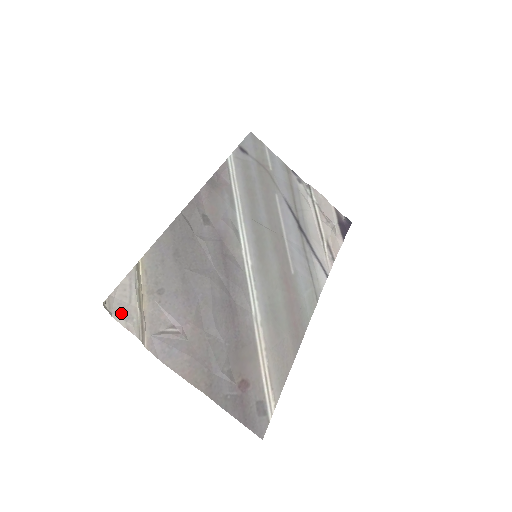
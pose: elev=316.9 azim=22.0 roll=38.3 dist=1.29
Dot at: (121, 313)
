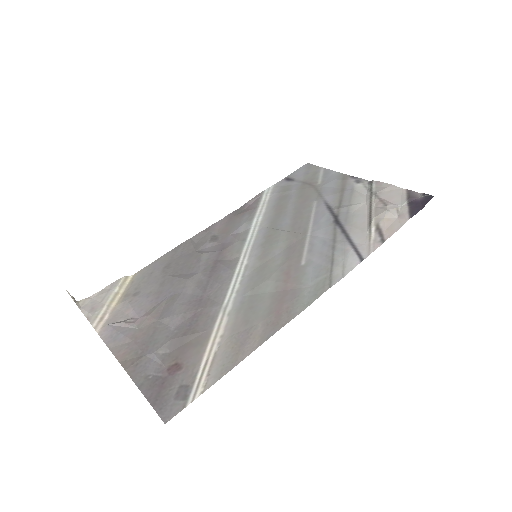
Dot at: (89, 308)
